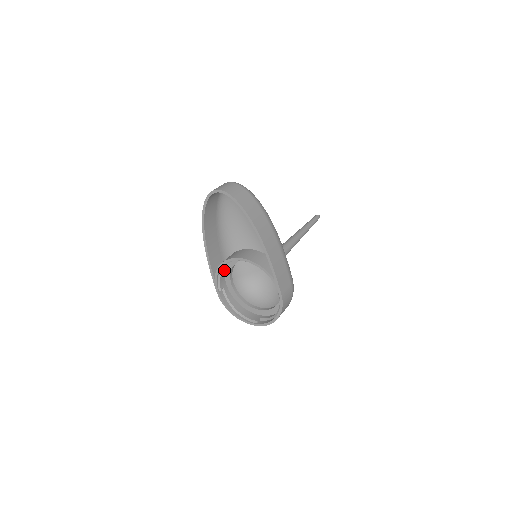
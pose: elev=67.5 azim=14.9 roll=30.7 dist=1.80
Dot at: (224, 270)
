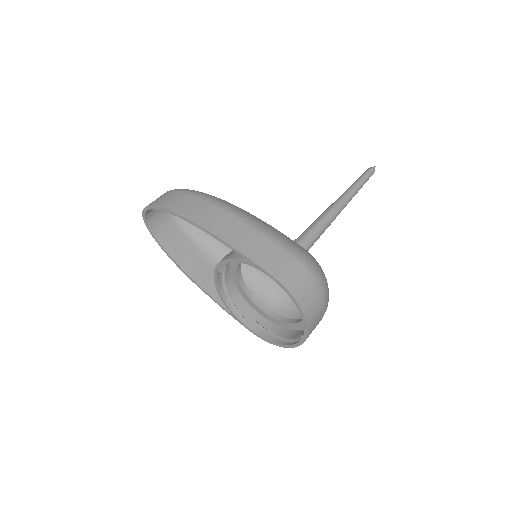
Dot at: (242, 298)
